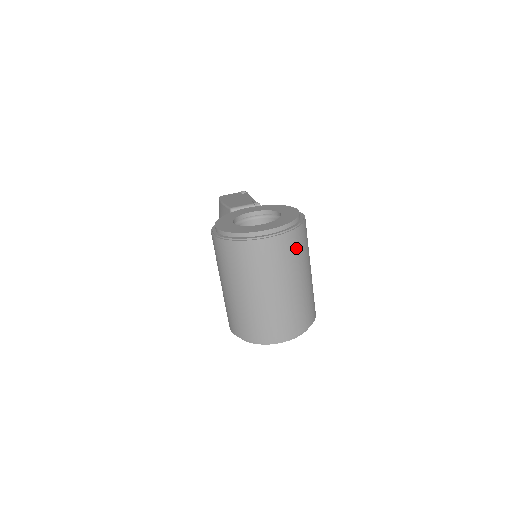
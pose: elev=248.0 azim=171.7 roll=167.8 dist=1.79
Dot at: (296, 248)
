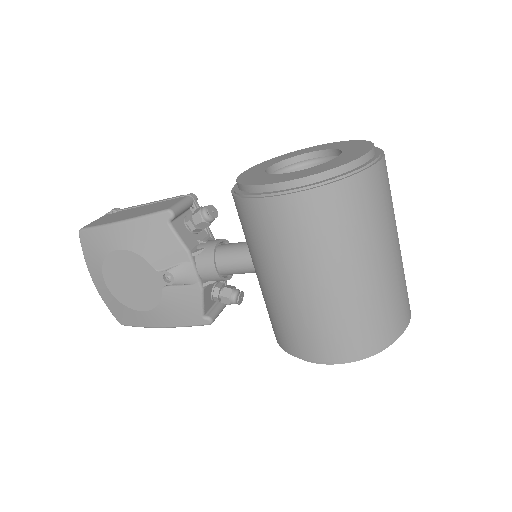
Dot at: occluded
